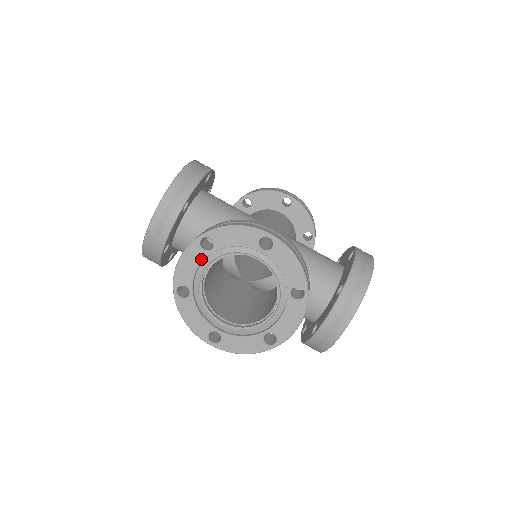
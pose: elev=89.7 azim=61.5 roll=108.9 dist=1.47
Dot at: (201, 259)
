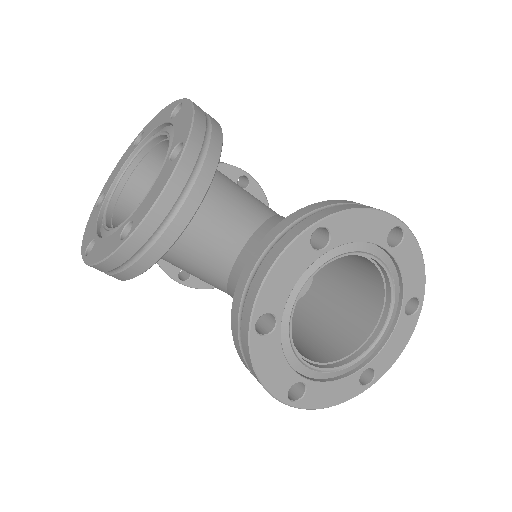
Dot at: (307, 265)
